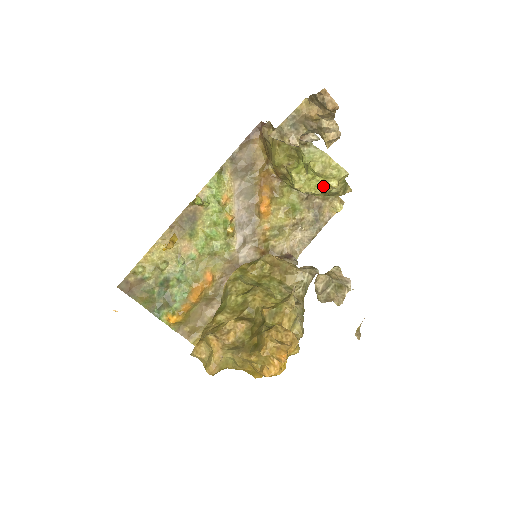
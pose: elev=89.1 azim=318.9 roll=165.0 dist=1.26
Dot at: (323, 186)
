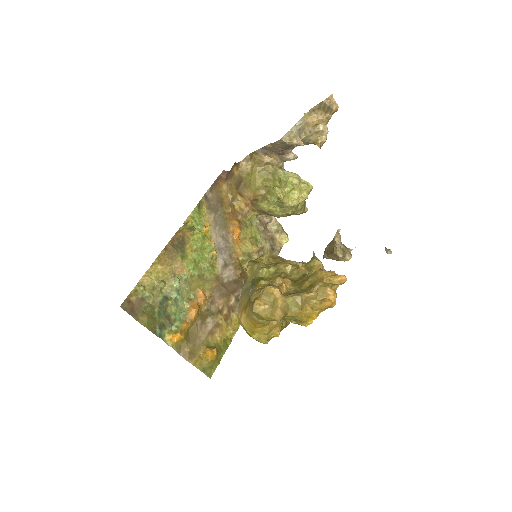
Dot at: (298, 197)
